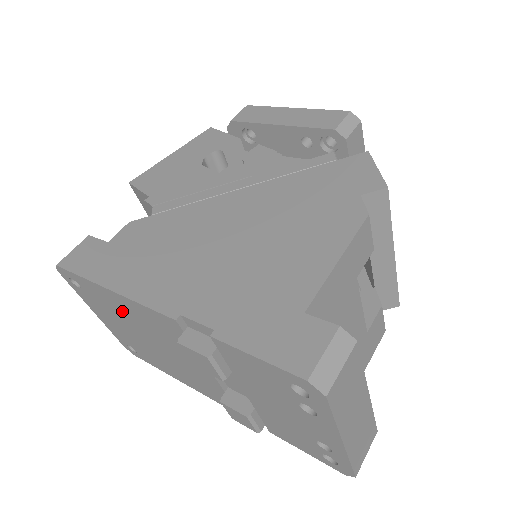
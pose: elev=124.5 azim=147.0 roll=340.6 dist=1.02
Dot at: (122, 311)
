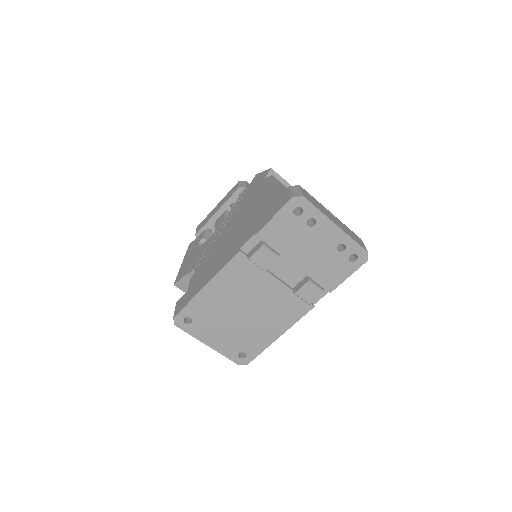
Dot at: (219, 301)
